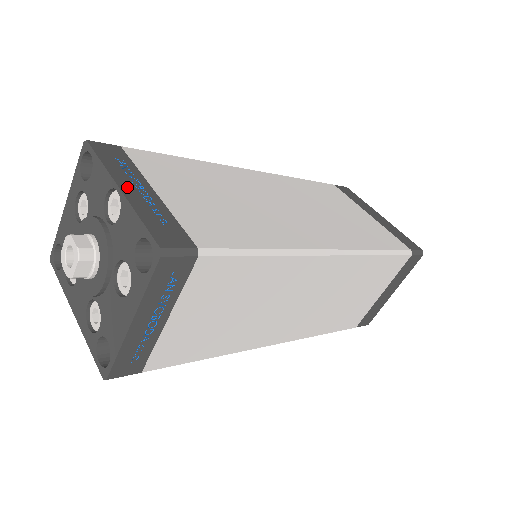
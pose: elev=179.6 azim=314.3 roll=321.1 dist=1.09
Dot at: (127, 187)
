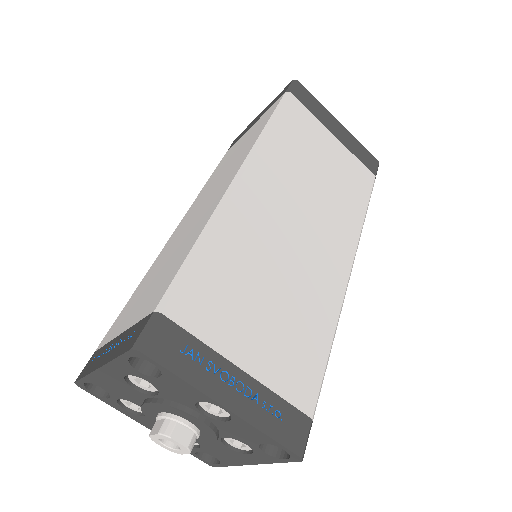
Dot at: (228, 398)
